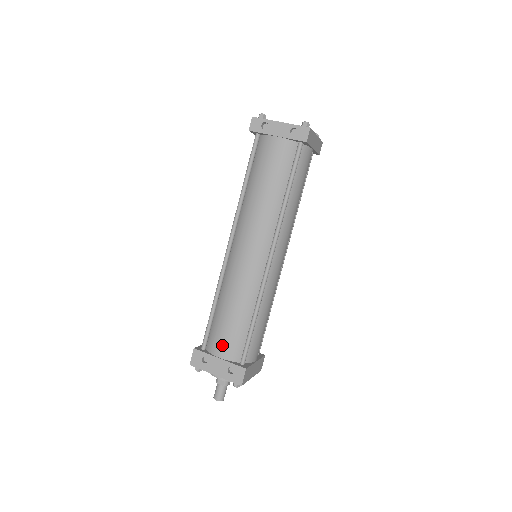
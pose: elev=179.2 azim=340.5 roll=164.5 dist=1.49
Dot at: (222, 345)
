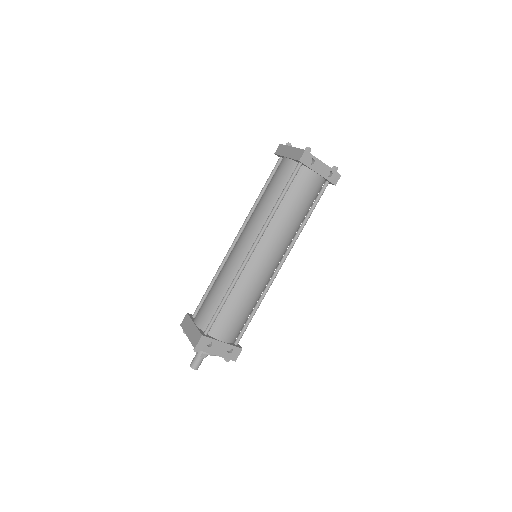
Dot at: (227, 332)
